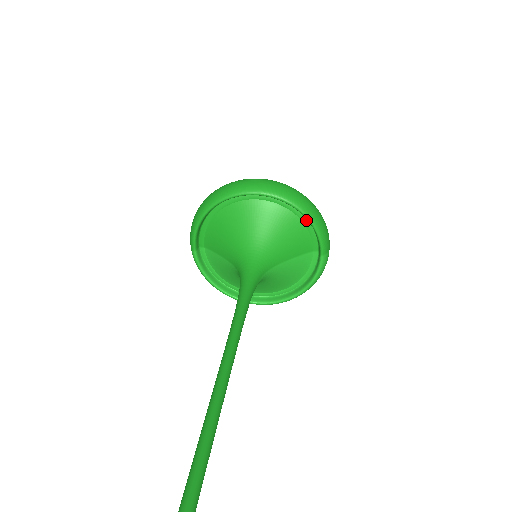
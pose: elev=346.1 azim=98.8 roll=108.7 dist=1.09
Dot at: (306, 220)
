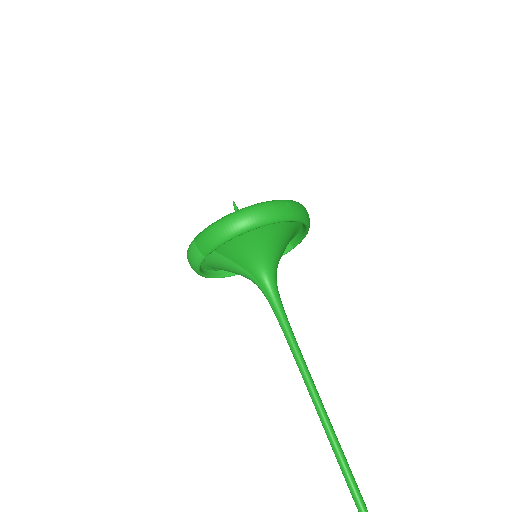
Dot at: (300, 228)
